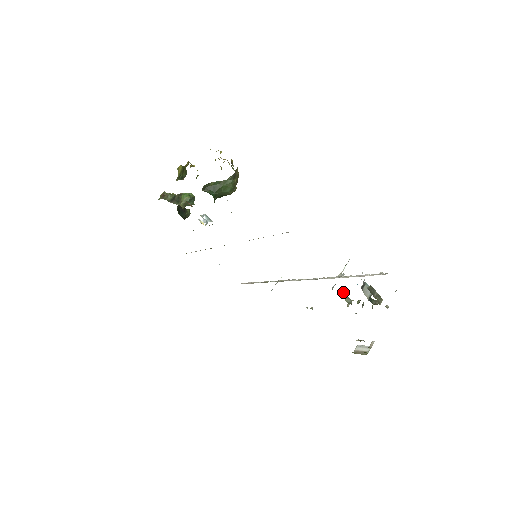
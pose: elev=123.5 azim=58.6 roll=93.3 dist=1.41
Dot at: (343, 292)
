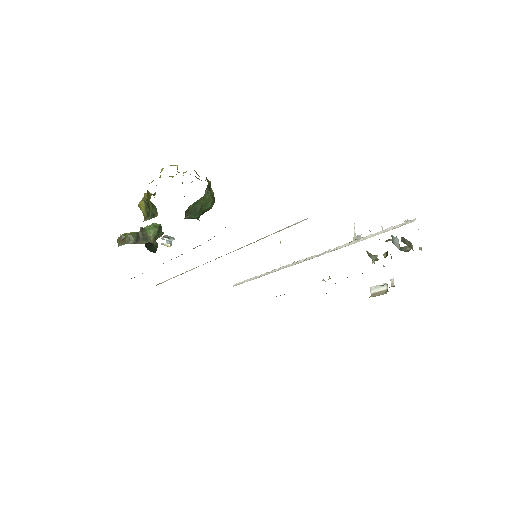
Dot at: (367, 253)
